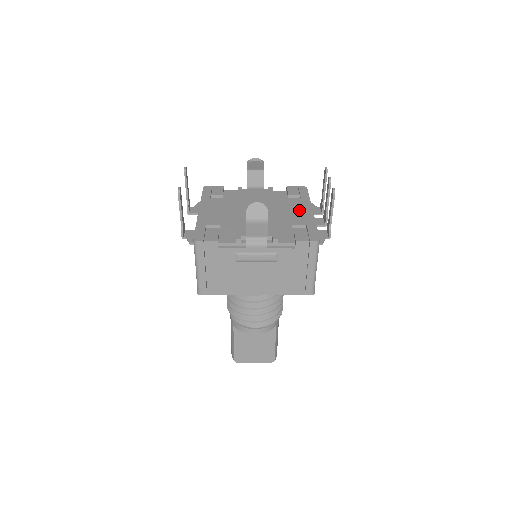
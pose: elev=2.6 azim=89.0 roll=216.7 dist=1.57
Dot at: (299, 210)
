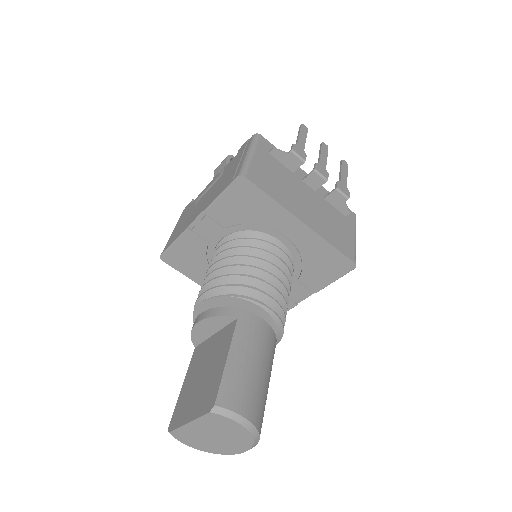
Dot at: occluded
